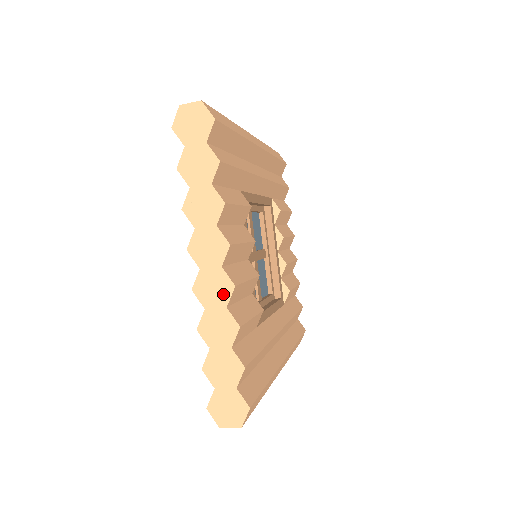
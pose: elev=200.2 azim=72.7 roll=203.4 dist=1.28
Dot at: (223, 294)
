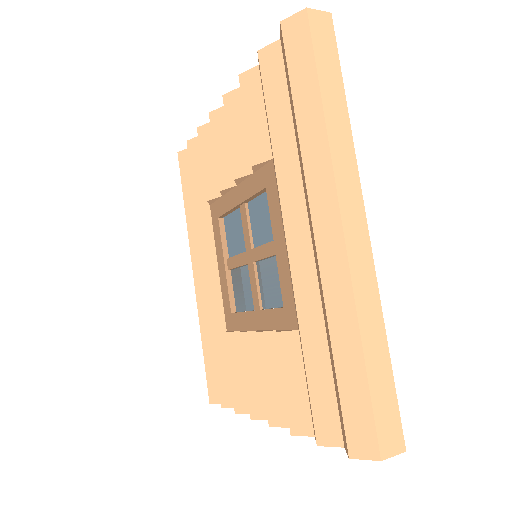
Dot at: occluded
